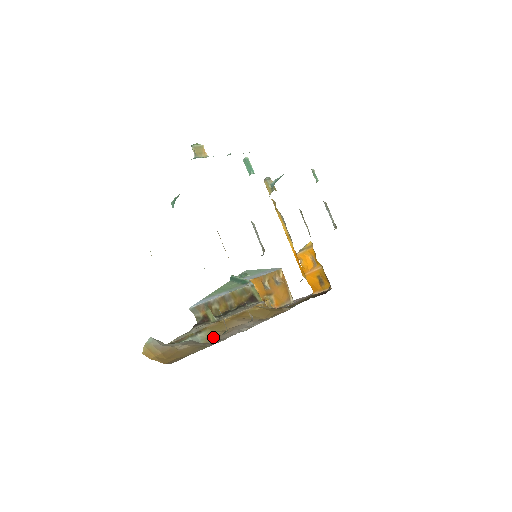
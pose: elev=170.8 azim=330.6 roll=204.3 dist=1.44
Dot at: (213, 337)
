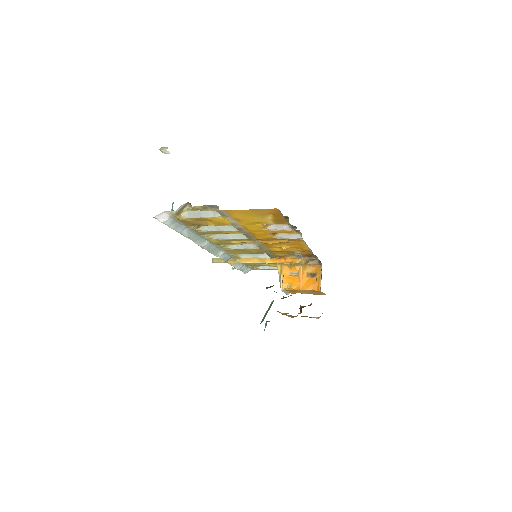
Dot at: occluded
